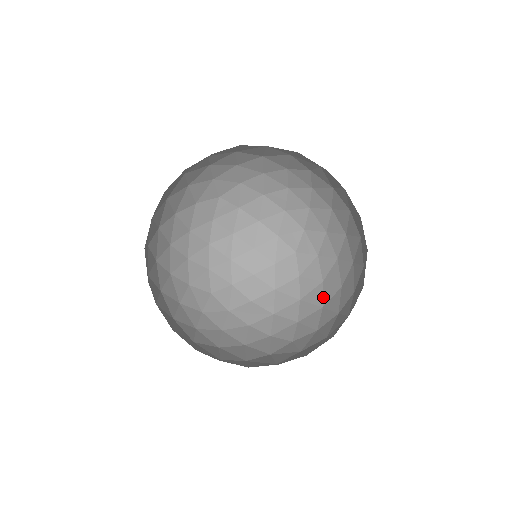
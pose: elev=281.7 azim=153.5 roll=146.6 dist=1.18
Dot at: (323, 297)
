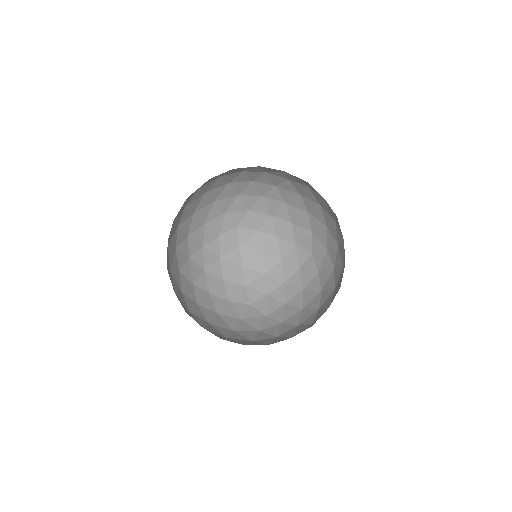
Dot at: (264, 266)
